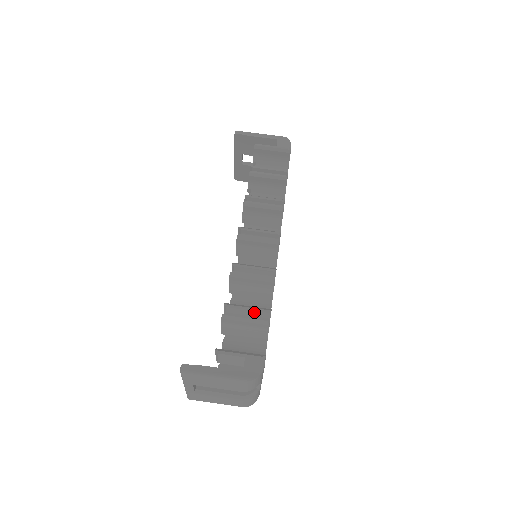
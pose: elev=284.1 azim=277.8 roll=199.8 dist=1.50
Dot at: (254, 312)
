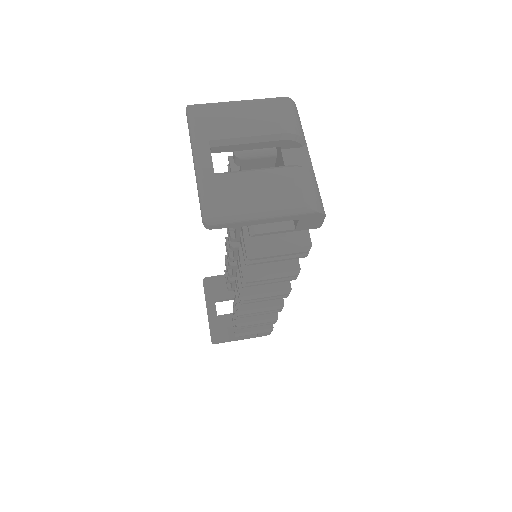
Dot at: occluded
